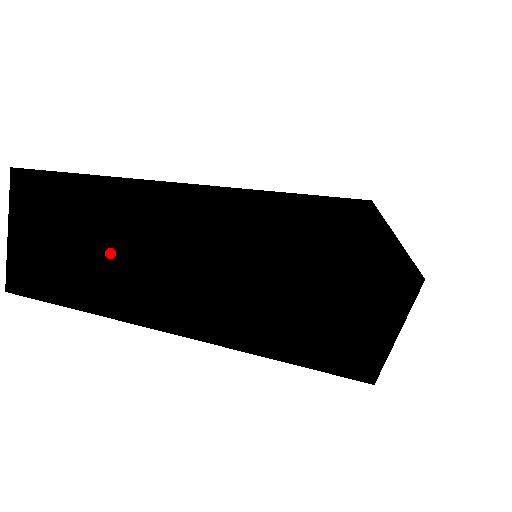
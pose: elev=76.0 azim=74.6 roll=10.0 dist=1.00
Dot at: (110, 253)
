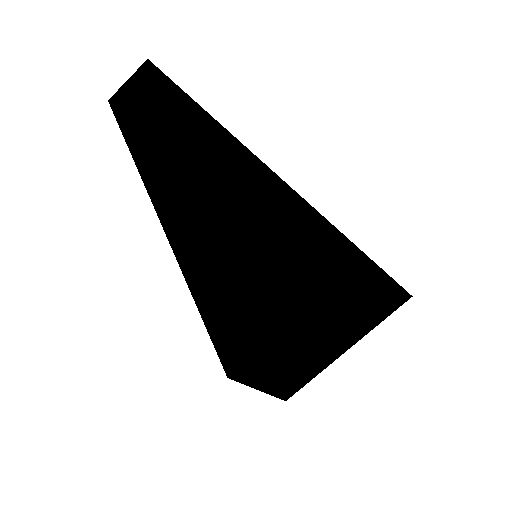
Dot at: (164, 167)
